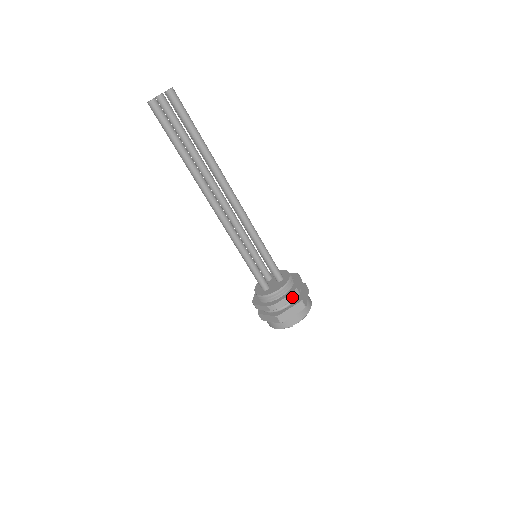
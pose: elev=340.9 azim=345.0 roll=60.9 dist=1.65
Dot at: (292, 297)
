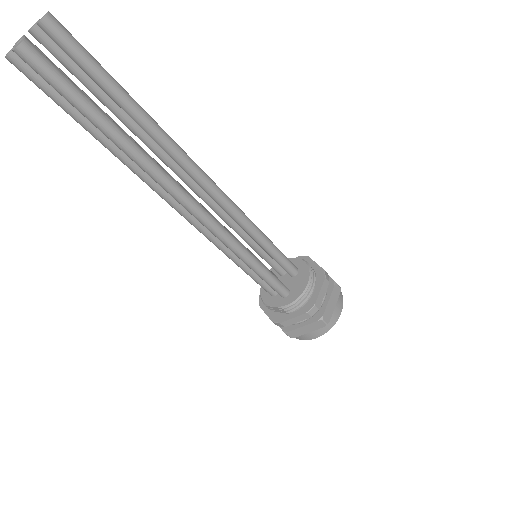
Dot at: (326, 284)
